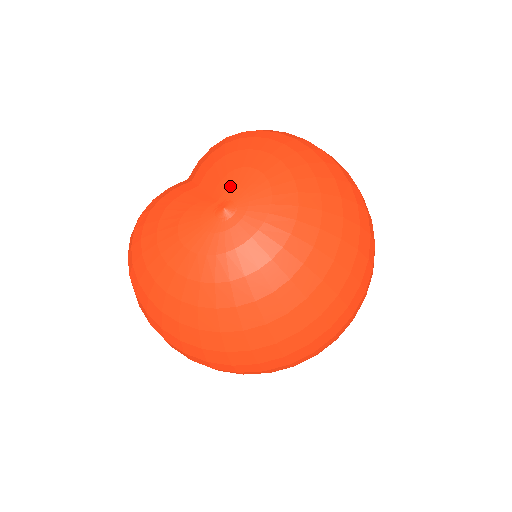
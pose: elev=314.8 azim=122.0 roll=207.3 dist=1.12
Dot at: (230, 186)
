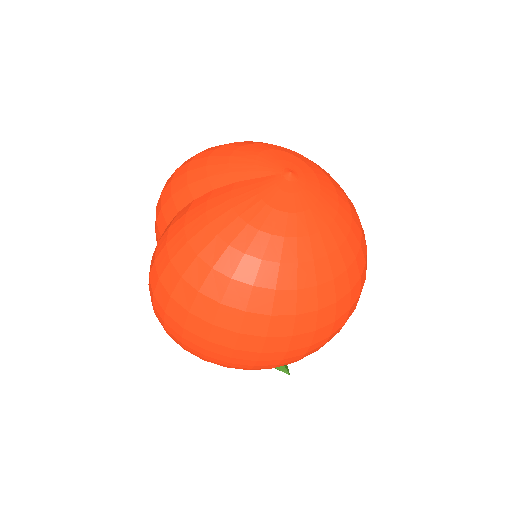
Dot at: (271, 163)
